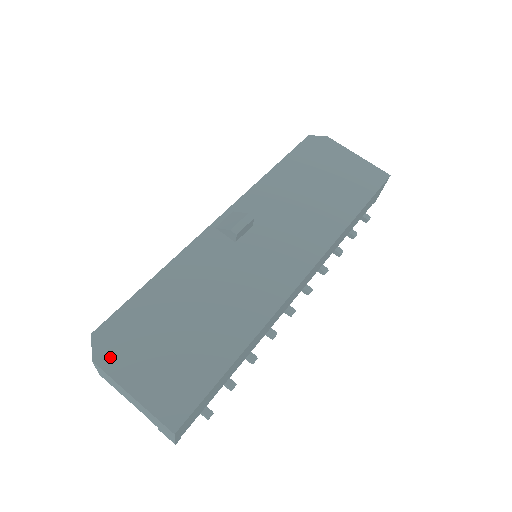
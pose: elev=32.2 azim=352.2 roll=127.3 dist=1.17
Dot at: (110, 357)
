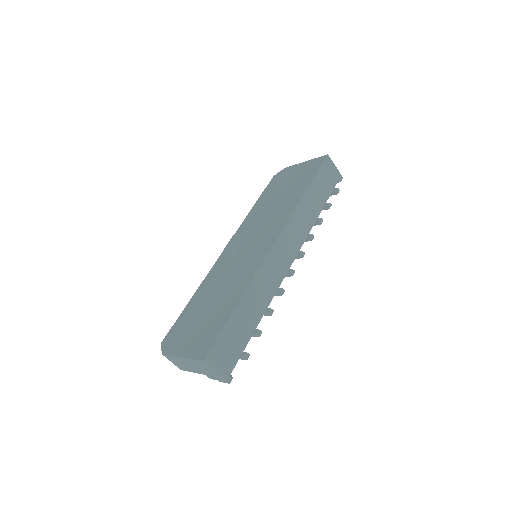
Dot at: (170, 347)
